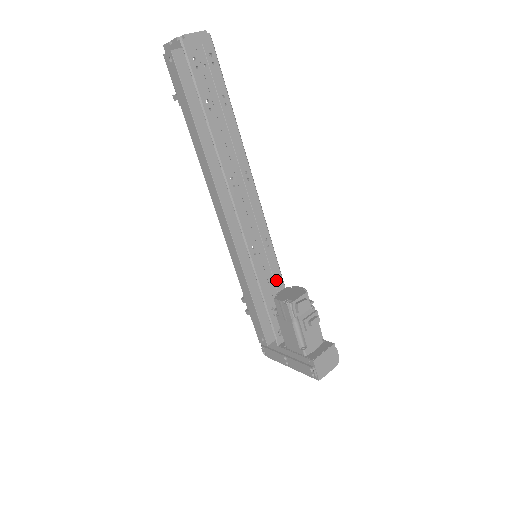
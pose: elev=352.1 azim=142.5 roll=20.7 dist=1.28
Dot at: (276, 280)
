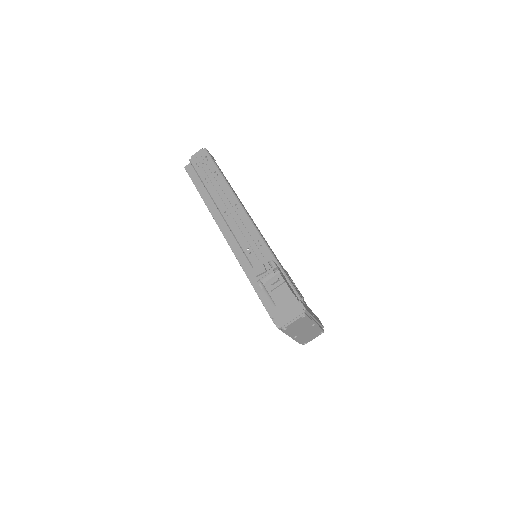
Dot at: occluded
